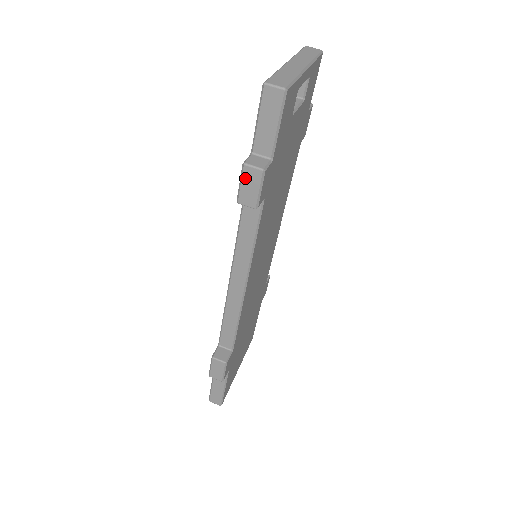
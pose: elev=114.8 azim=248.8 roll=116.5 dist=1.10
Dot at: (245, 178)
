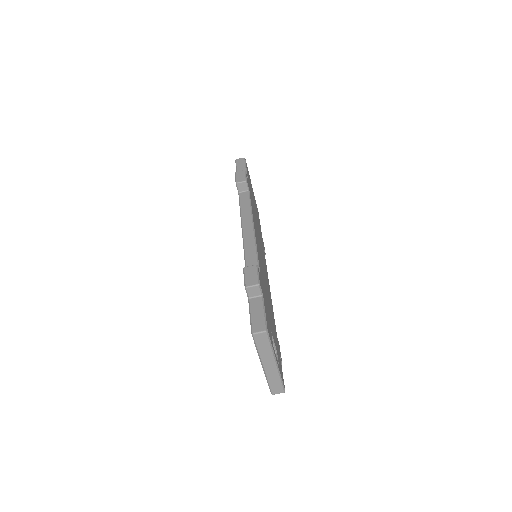
Dot at: occluded
